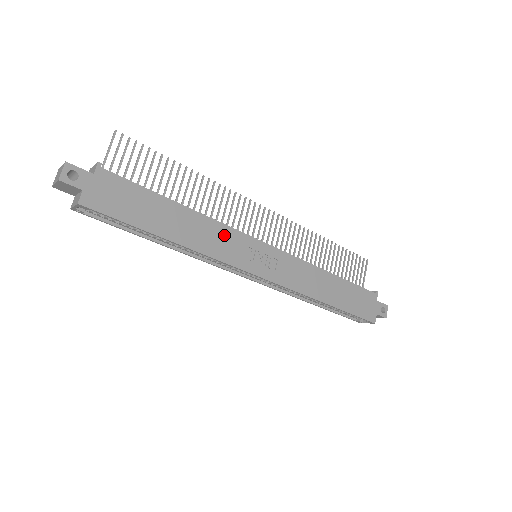
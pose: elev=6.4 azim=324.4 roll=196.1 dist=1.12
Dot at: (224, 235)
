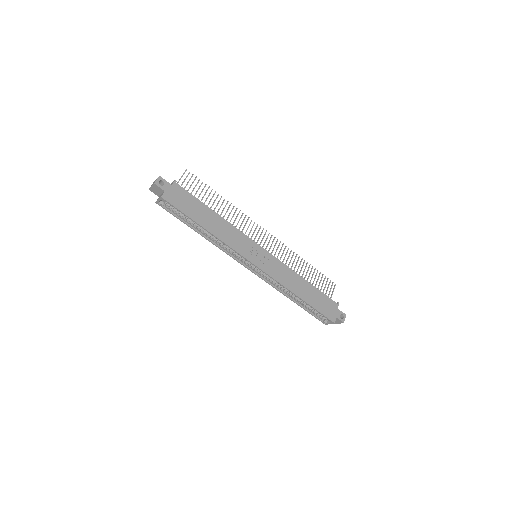
Dot at: (237, 235)
